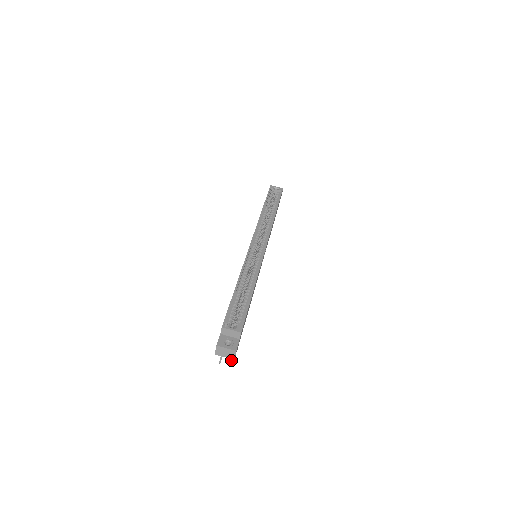
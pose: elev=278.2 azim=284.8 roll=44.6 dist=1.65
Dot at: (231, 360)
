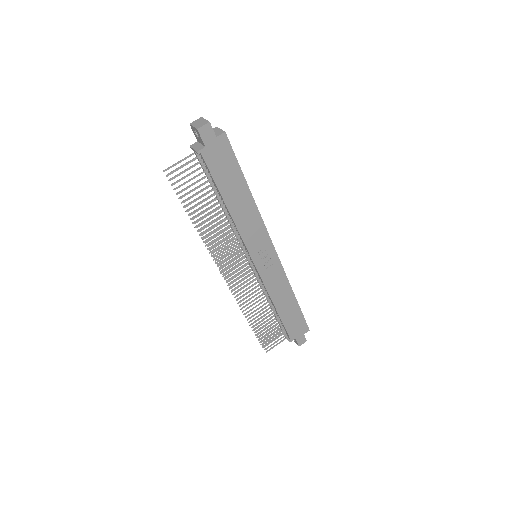
Dot at: (173, 177)
